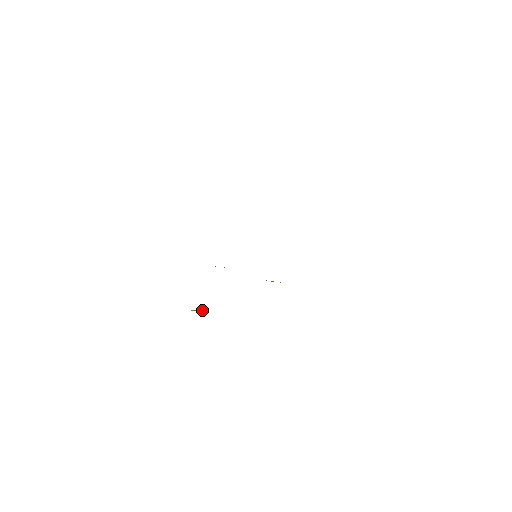
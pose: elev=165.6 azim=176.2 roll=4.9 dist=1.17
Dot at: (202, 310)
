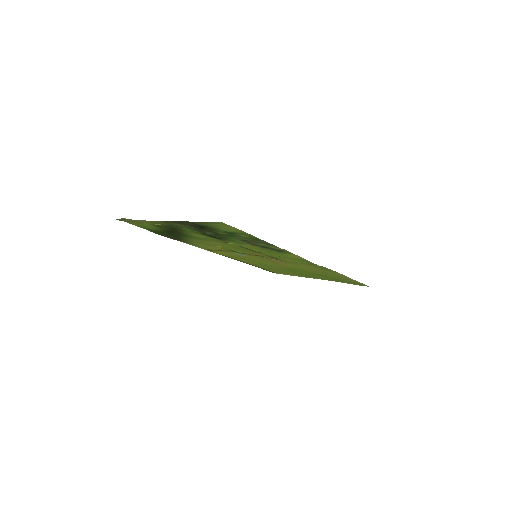
Dot at: (159, 224)
